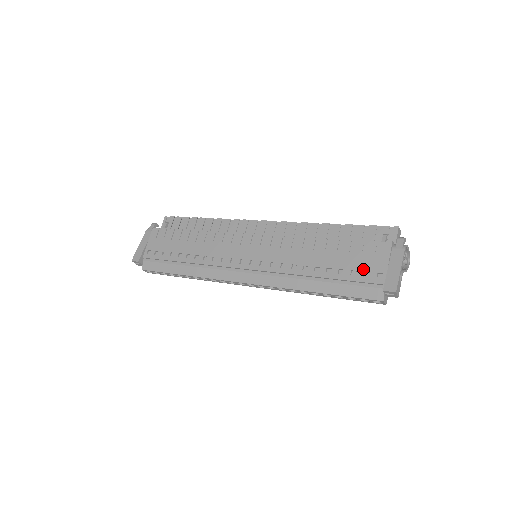
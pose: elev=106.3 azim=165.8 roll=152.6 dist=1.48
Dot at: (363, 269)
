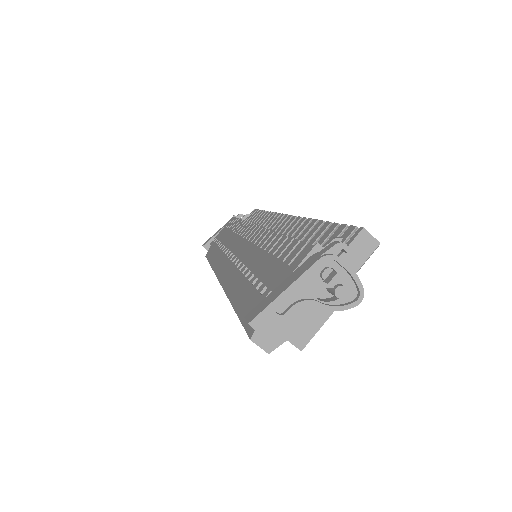
Dot at: (267, 281)
